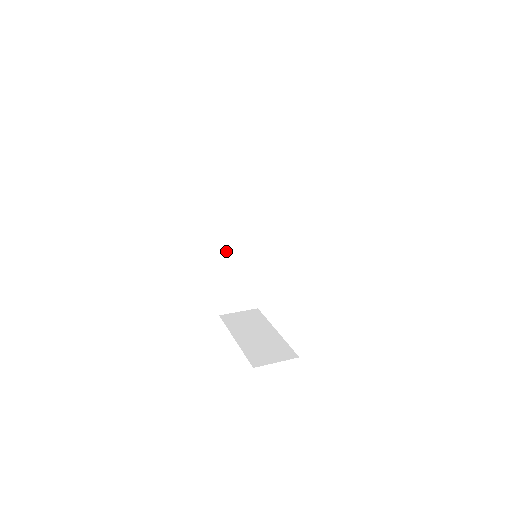
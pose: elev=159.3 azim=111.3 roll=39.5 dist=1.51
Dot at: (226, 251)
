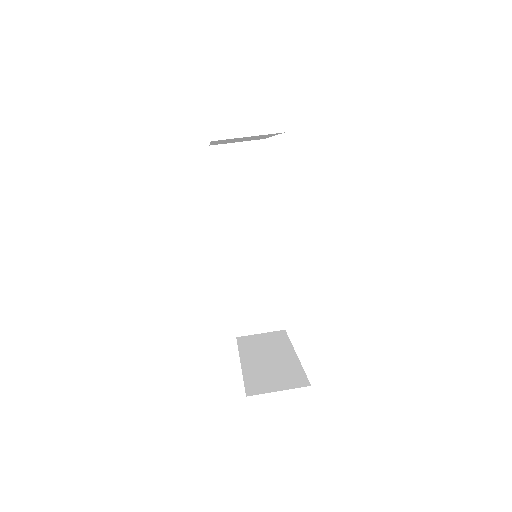
Dot at: (236, 258)
